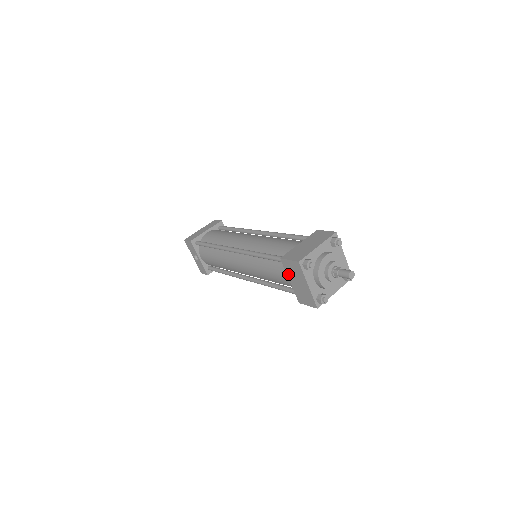
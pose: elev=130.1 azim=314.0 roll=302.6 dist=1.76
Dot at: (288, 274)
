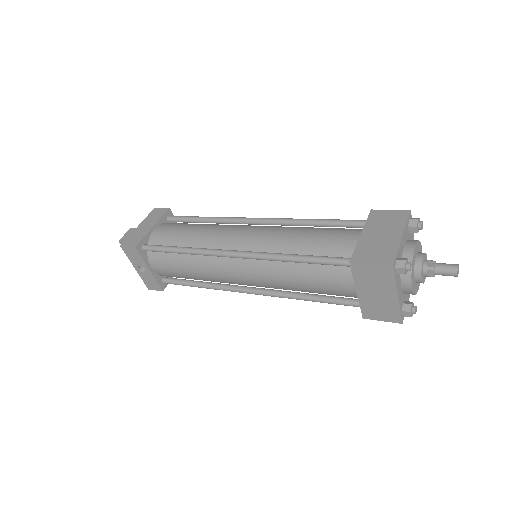
Dot at: (358, 283)
